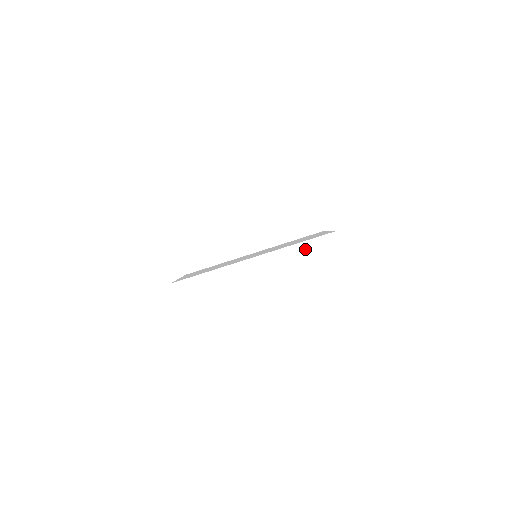
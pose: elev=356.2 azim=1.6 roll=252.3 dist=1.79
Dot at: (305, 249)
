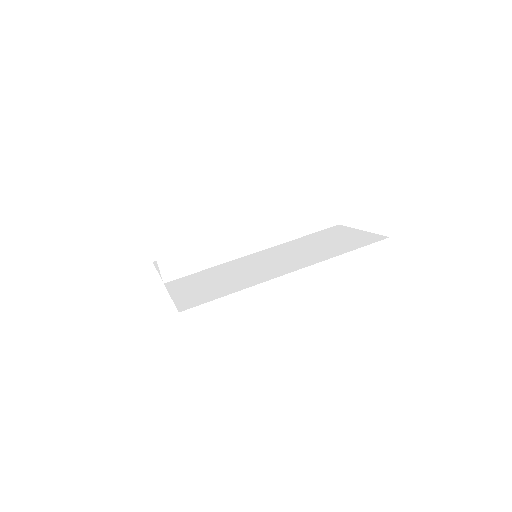
Dot at: occluded
